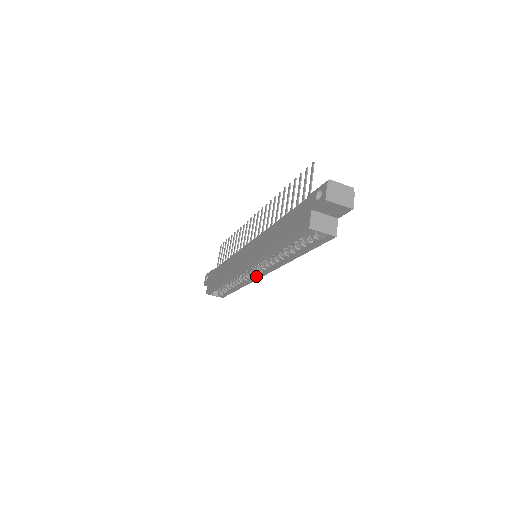
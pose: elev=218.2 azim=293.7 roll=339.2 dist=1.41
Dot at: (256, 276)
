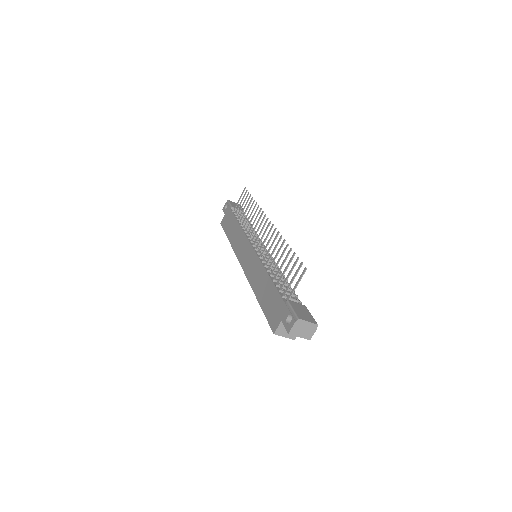
Dot at: occluded
